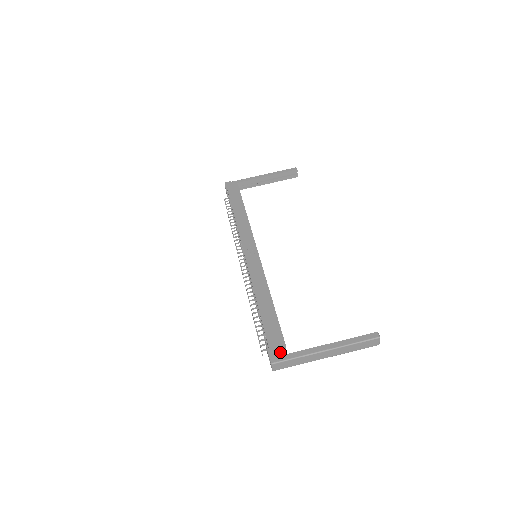
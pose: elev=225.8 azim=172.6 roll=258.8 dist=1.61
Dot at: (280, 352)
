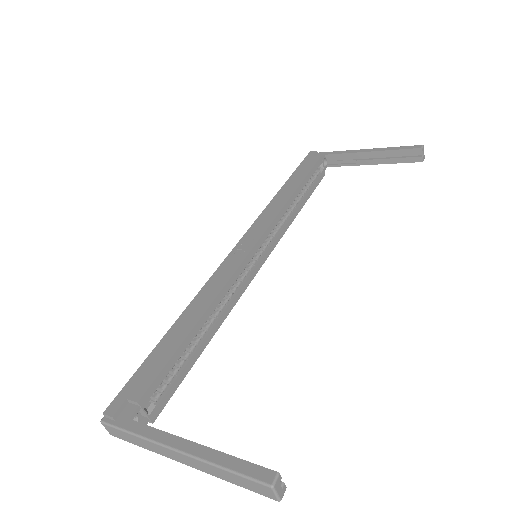
Dot at: (125, 410)
